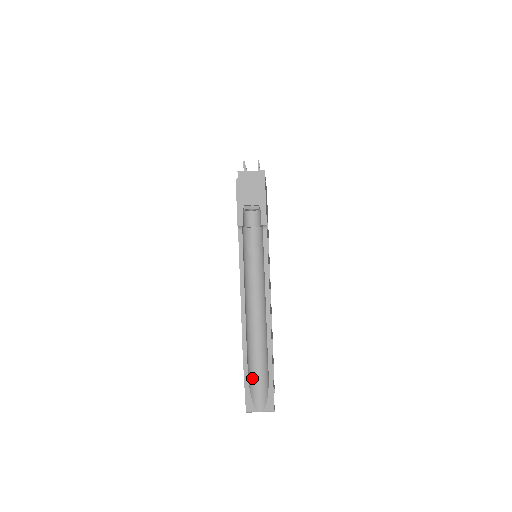
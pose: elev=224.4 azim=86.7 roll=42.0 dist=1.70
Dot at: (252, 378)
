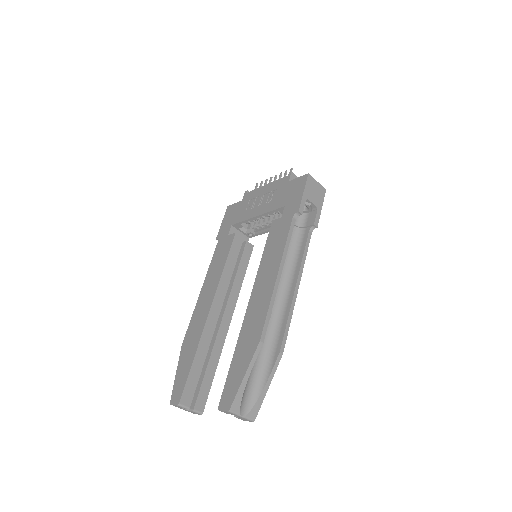
Dot at: occluded
